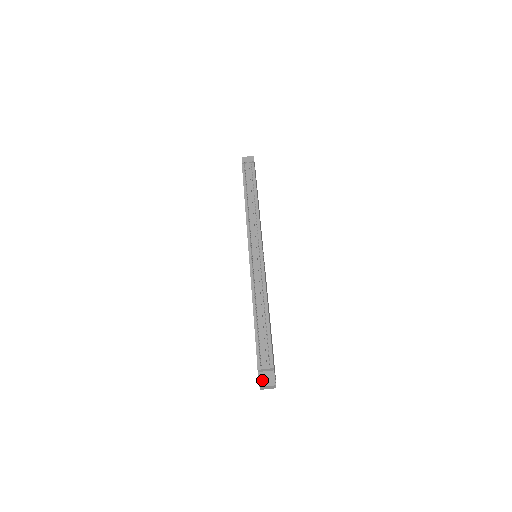
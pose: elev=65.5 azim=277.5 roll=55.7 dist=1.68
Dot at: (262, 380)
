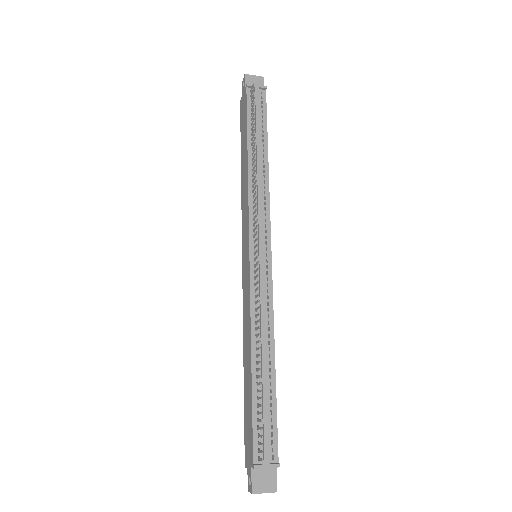
Dot at: (257, 482)
